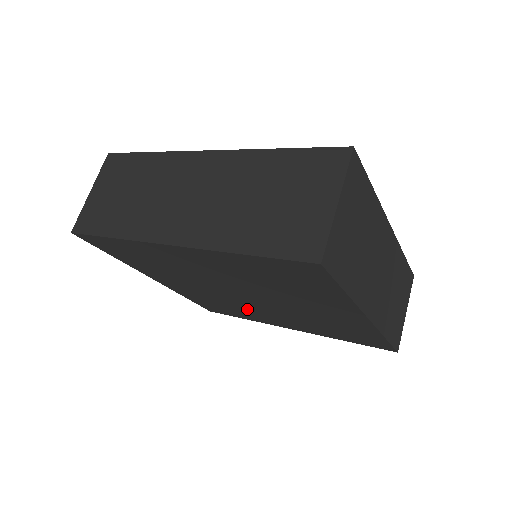
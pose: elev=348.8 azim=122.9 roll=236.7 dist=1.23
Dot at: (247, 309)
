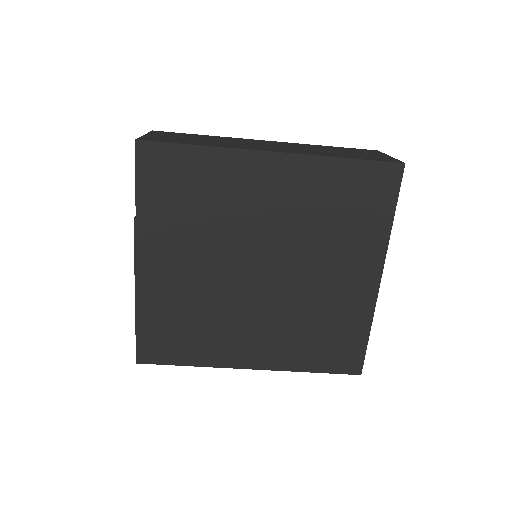
Dot at: (228, 319)
